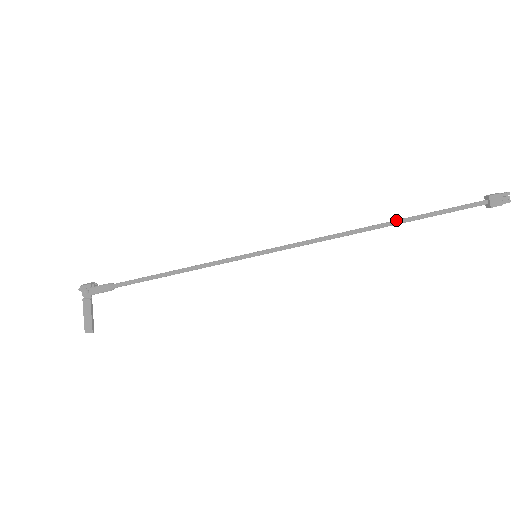
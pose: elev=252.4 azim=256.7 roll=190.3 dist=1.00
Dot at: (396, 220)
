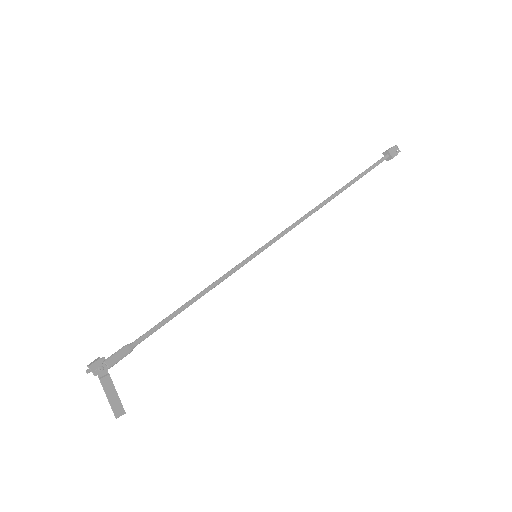
Dot at: (343, 187)
